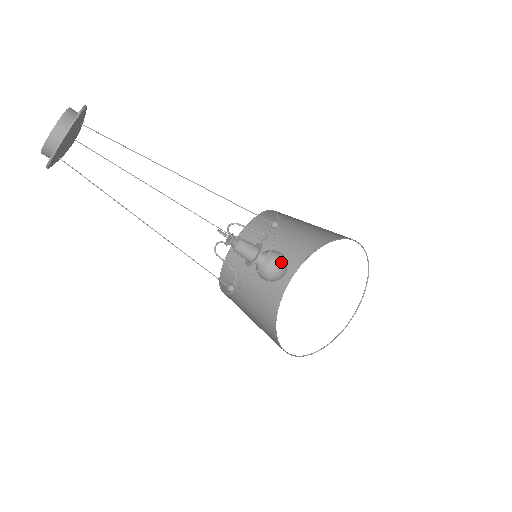
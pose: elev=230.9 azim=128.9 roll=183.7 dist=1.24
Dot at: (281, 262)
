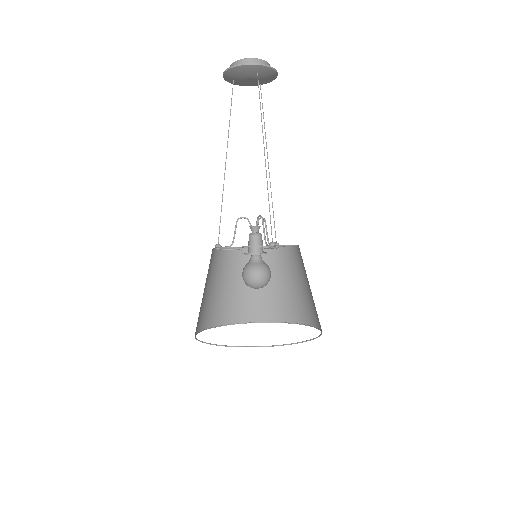
Dot at: occluded
